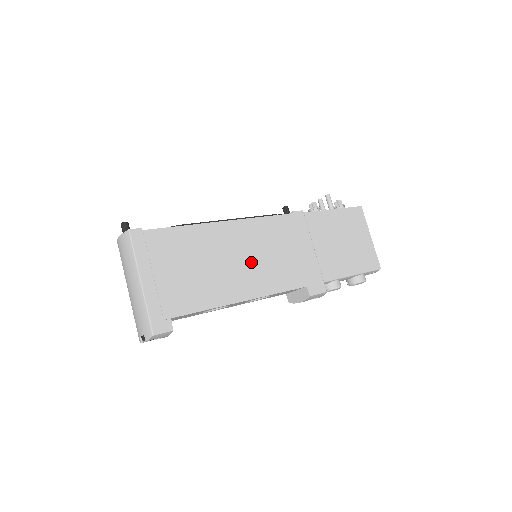
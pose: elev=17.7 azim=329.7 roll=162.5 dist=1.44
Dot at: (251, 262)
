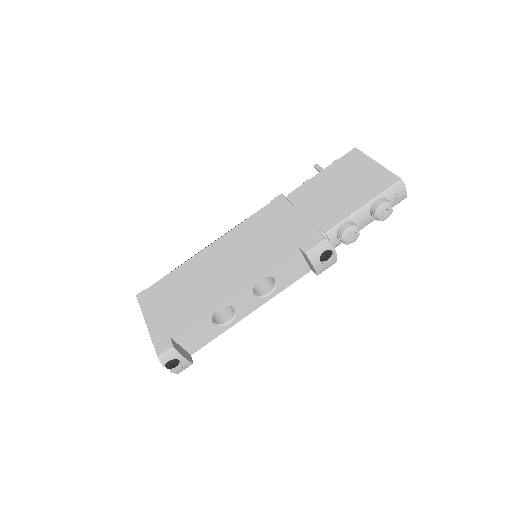
Dot at: (235, 261)
